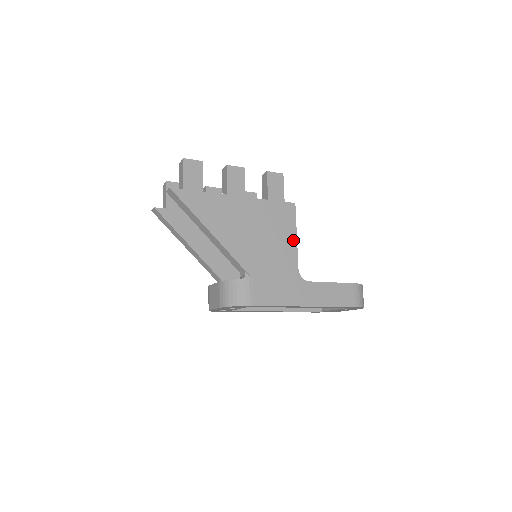
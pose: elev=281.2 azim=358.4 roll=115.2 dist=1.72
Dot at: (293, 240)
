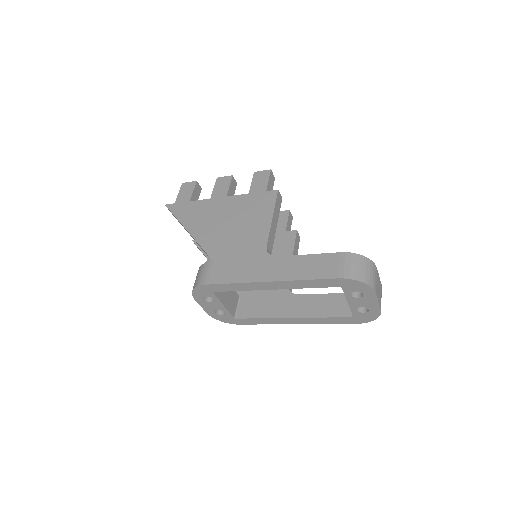
Dot at: (267, 221)
